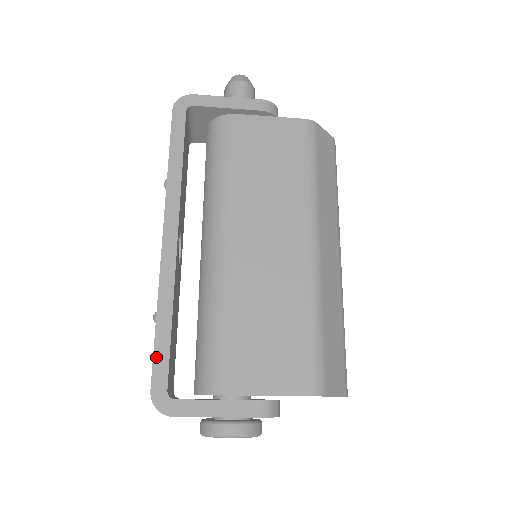
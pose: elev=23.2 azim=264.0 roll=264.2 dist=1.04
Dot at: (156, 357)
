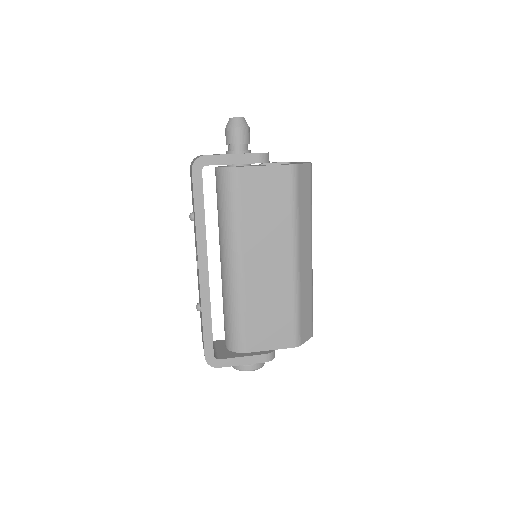
Dot at: (205, 340)
